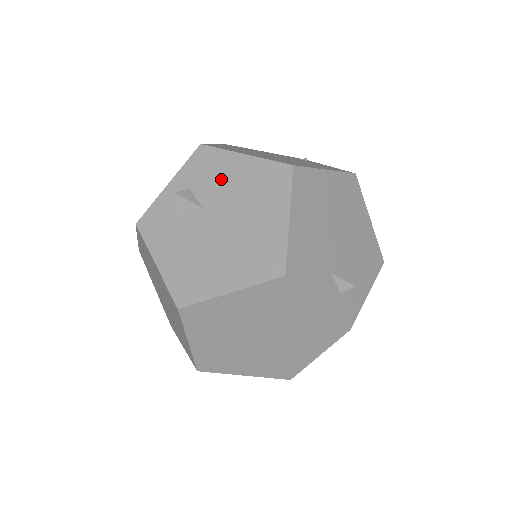
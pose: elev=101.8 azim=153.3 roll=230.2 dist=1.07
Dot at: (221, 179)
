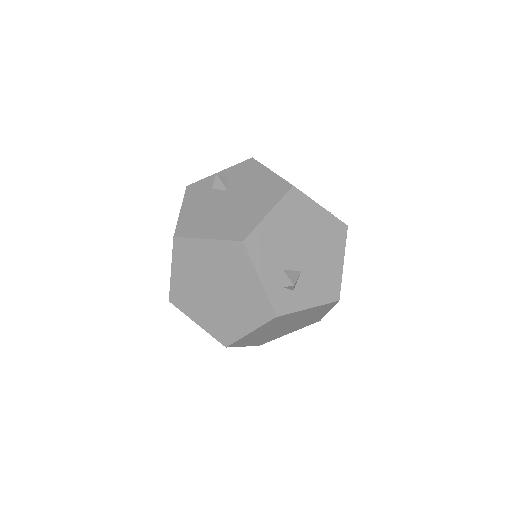
Dot at: (249, 179)
